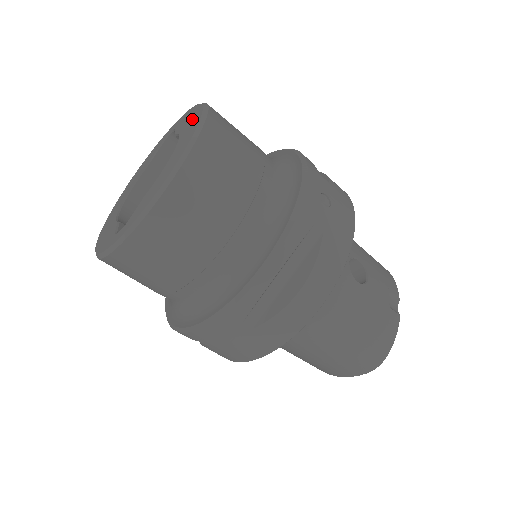
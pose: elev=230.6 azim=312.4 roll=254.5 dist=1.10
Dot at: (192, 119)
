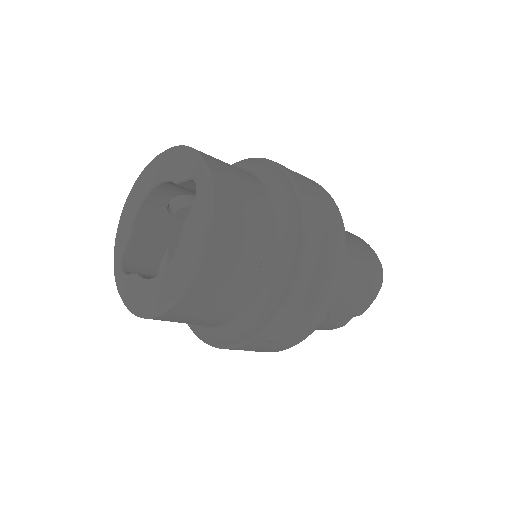
Dot at: (184, 262)
